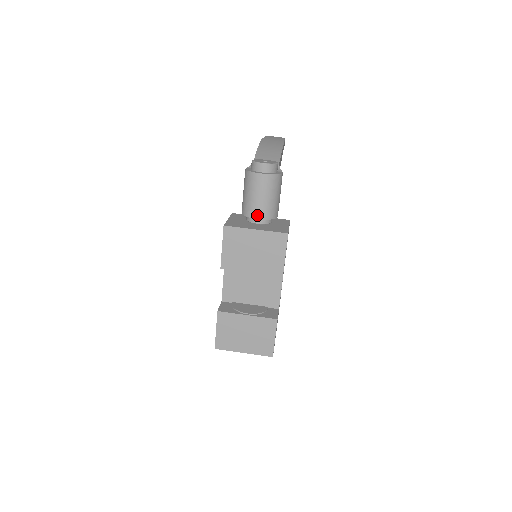
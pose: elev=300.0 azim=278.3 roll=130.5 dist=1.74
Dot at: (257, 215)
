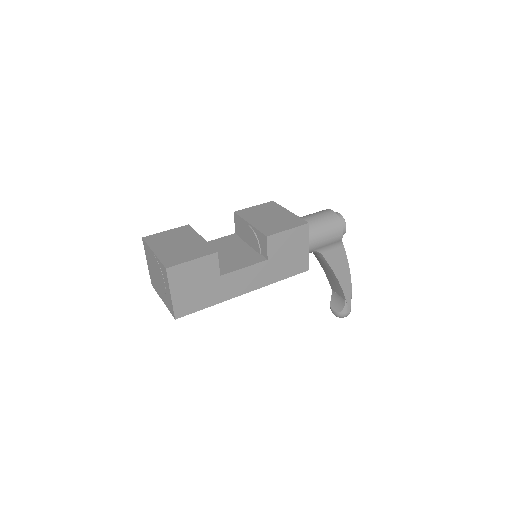
Dot at: occluded
